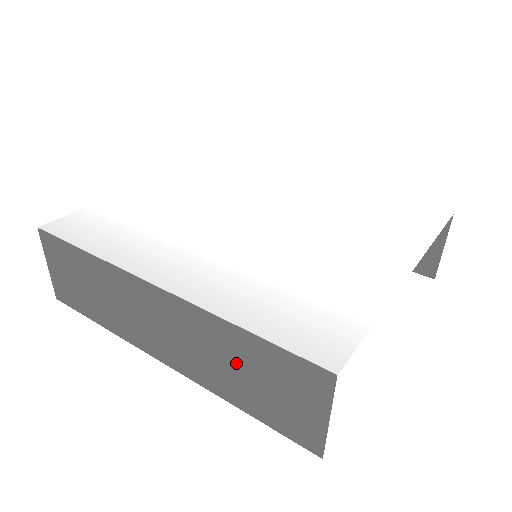
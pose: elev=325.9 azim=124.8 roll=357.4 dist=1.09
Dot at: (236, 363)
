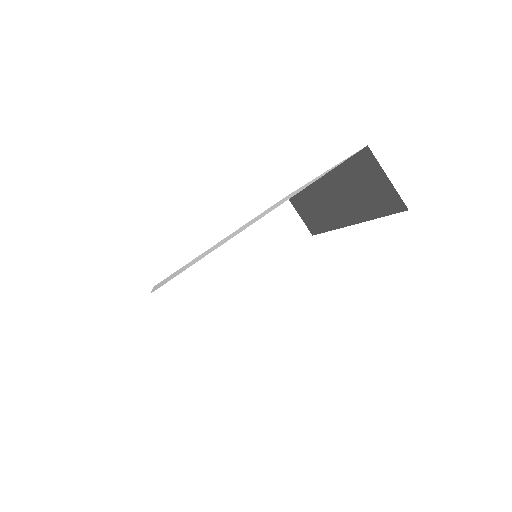
Dot at: occluded
